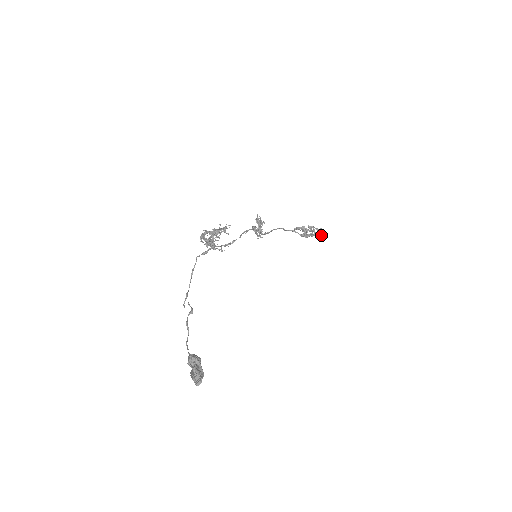
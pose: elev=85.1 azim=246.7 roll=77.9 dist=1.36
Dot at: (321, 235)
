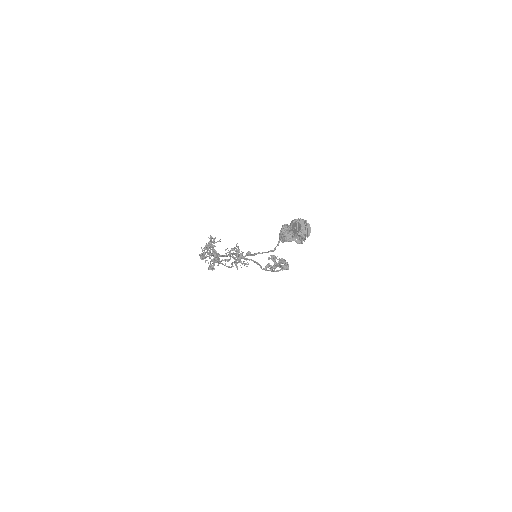
Dot at: (287, 265)
